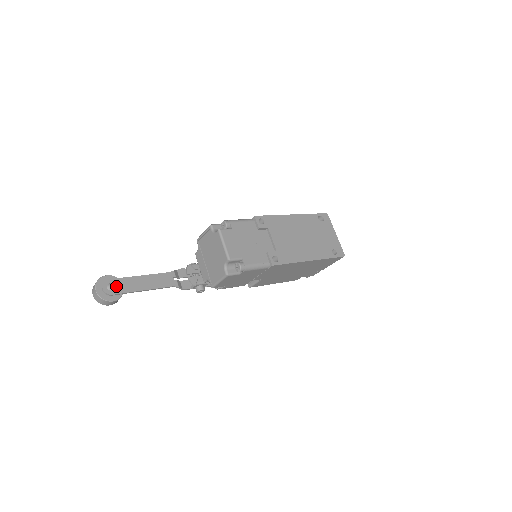
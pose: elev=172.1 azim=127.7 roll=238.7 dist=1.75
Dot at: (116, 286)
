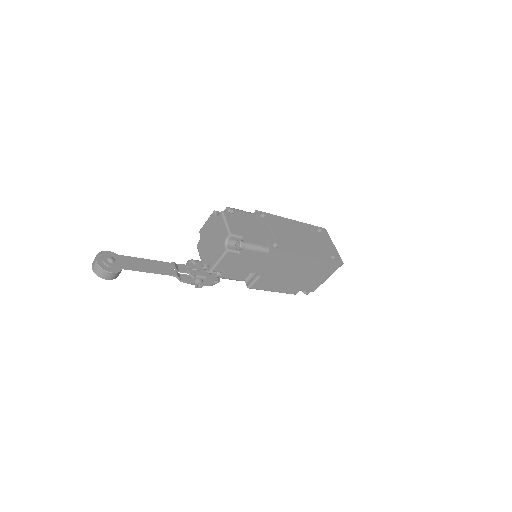
Dot at: (116, 260)
